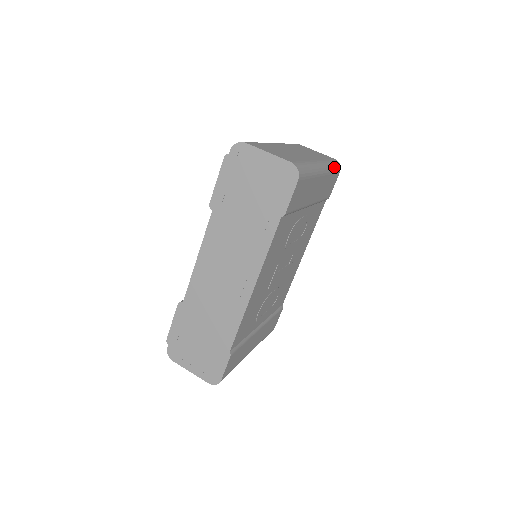
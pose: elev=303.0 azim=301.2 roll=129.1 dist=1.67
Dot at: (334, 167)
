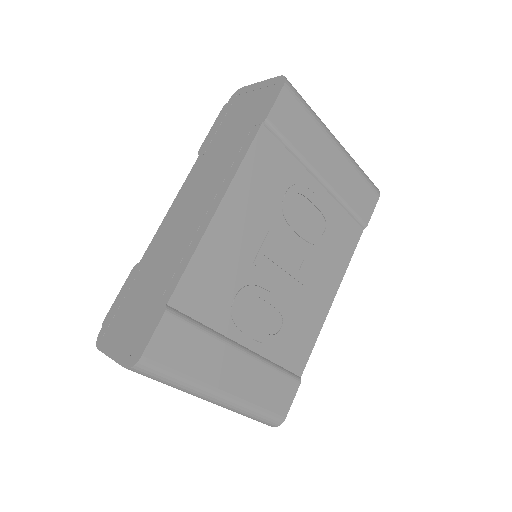
Dot at: (365, 175)
